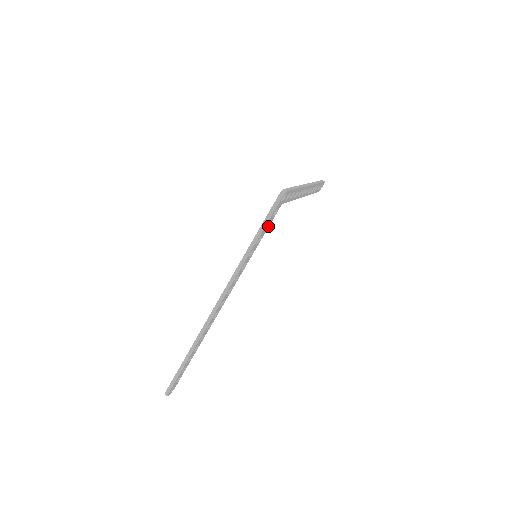
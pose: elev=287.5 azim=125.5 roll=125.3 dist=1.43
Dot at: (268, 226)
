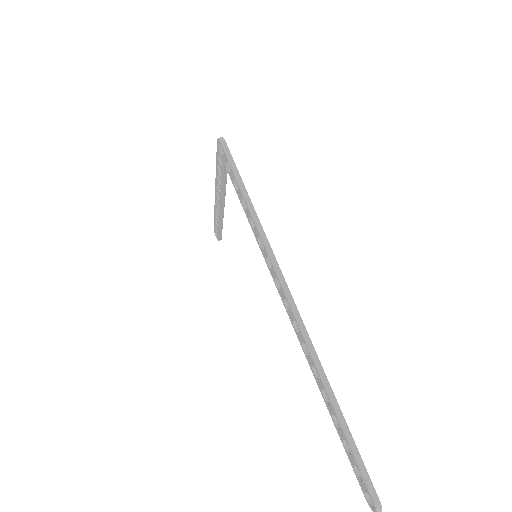
Dot at: occluded
